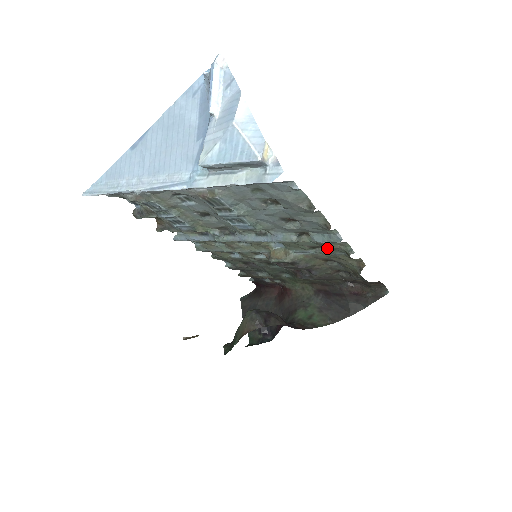
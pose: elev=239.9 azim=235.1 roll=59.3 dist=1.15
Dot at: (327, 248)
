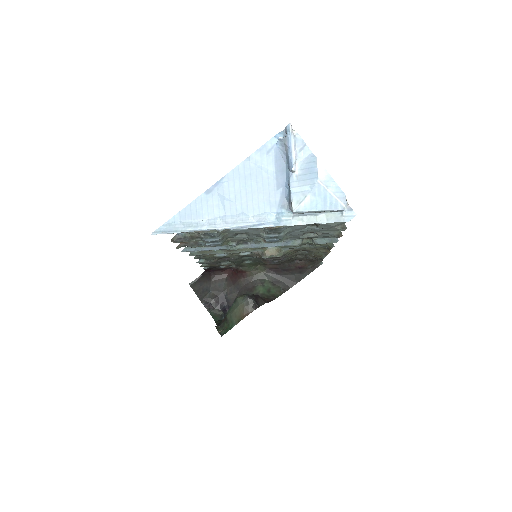
Dot at: (316, 245)
